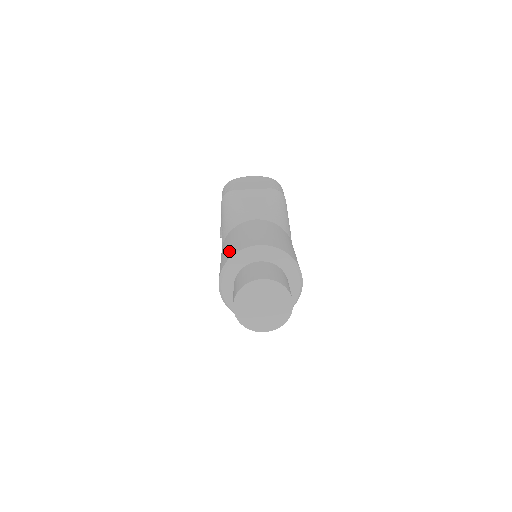
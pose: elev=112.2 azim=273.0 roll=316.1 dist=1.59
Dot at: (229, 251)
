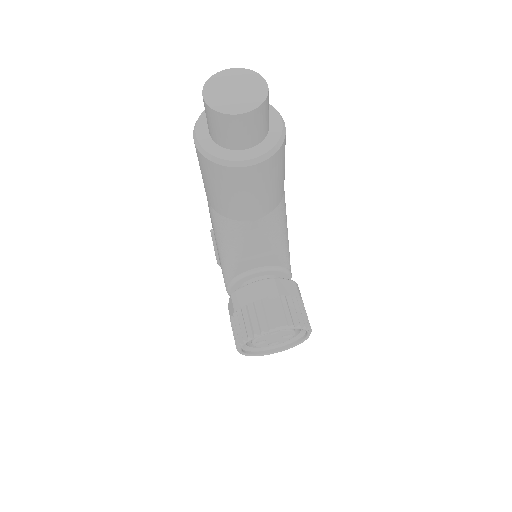
Dot at: occluded
